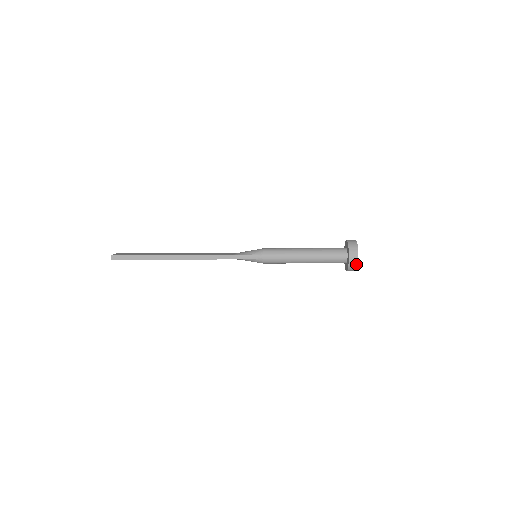
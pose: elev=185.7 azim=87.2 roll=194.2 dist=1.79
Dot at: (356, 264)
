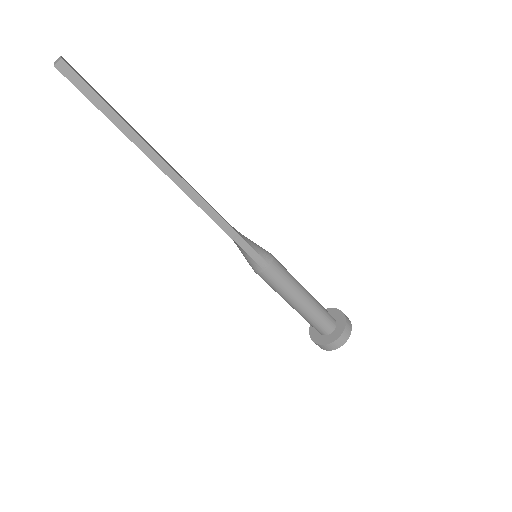
Dot at: (335, 348)
